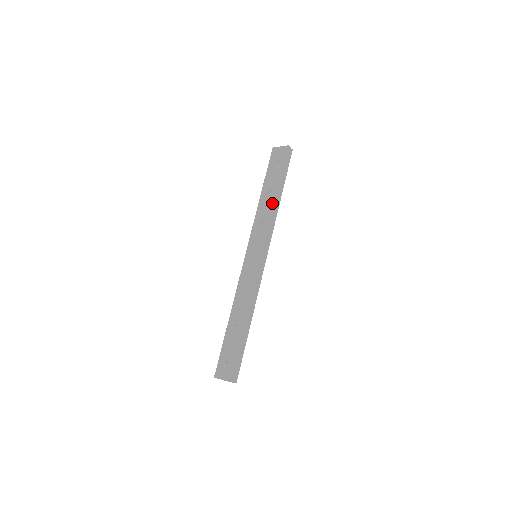
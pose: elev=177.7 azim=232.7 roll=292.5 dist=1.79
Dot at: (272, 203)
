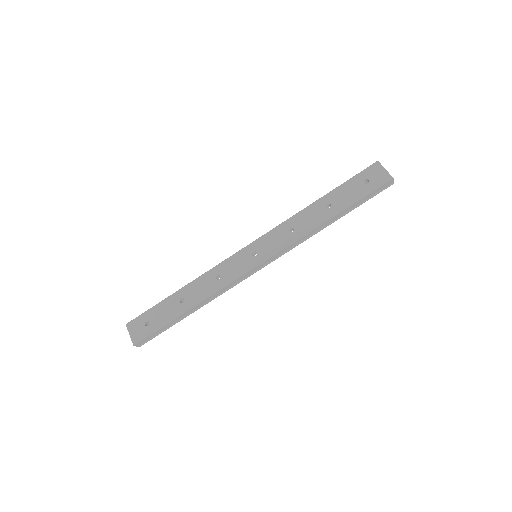
Dot at: (318, 223)
